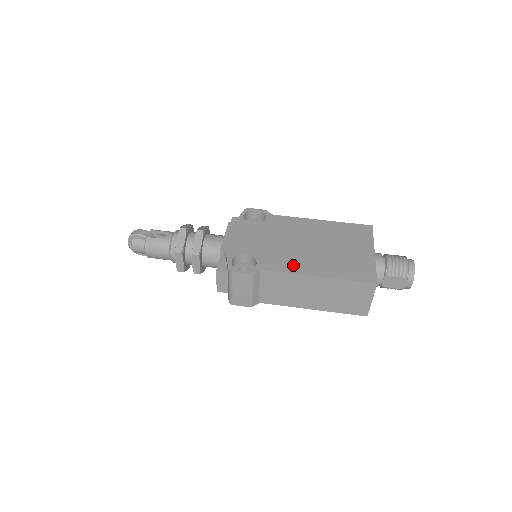
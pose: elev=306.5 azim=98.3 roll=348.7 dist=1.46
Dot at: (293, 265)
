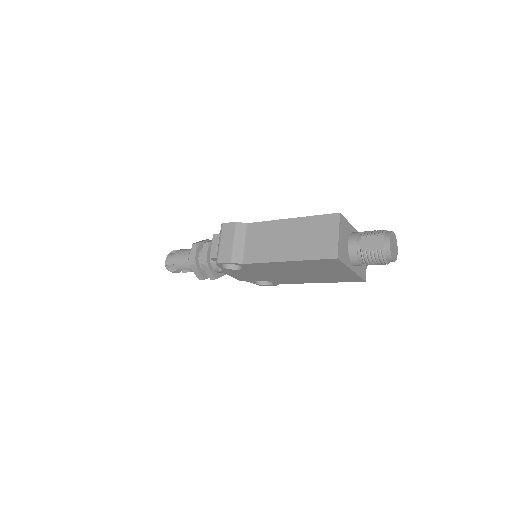
Dot at: occluded
